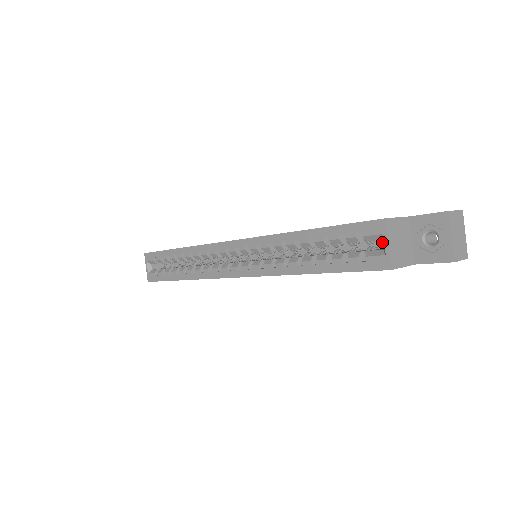
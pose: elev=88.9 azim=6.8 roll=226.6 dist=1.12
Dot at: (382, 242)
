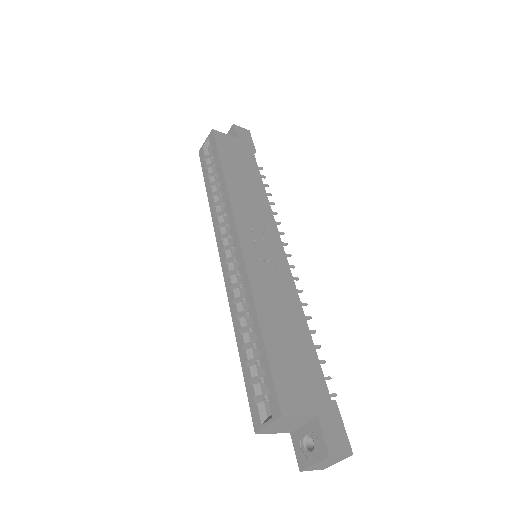
Dot at: (271, 415)
